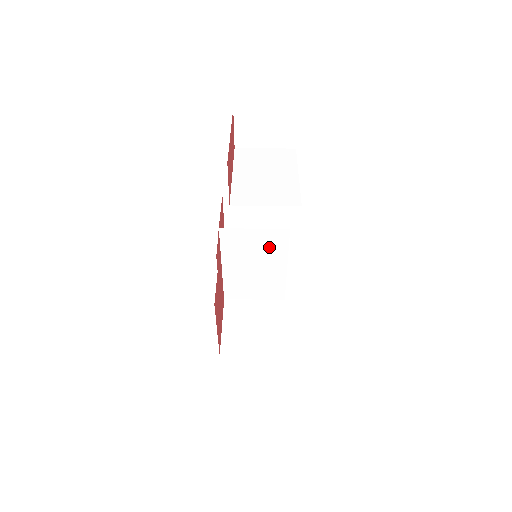
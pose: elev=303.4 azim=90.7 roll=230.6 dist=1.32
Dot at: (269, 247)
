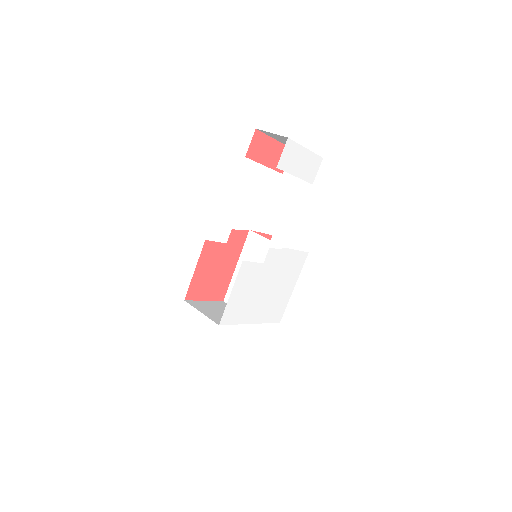
Dot at: occluded
